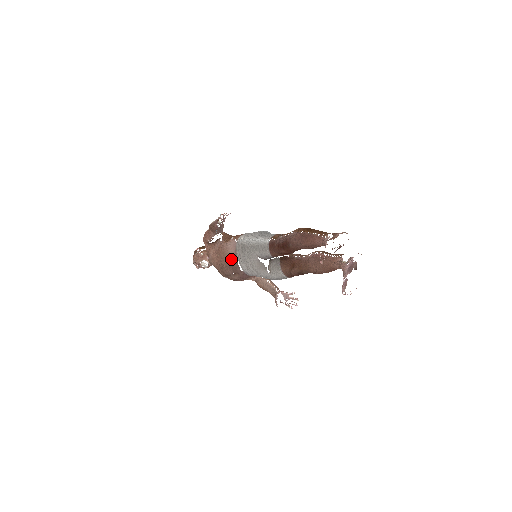
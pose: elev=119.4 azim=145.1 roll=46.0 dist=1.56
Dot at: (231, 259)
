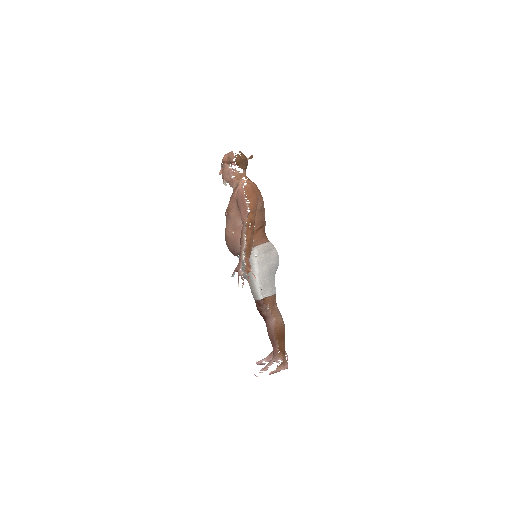
Dot at: (236, 251)
